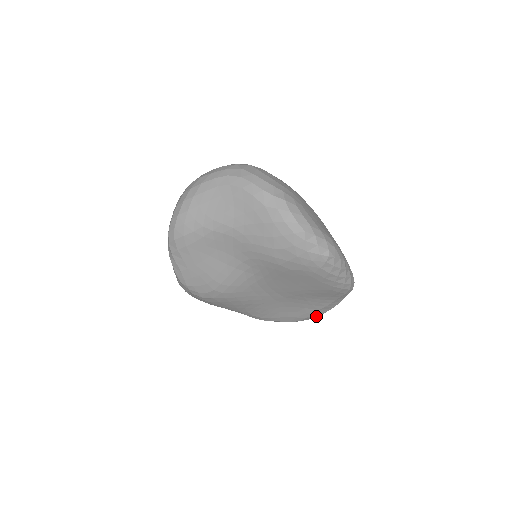
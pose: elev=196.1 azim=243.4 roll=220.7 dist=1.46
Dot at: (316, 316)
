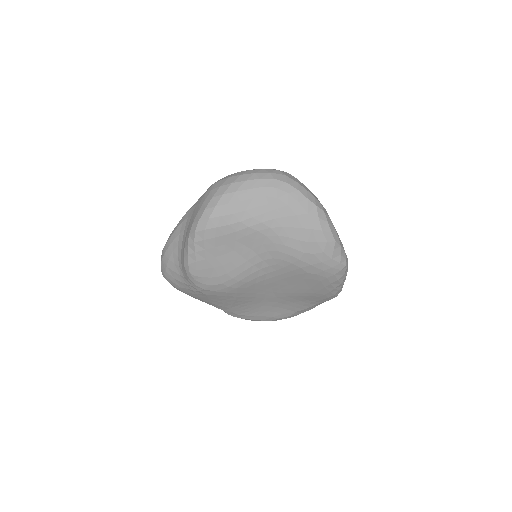
Dot at: (288, 317)
